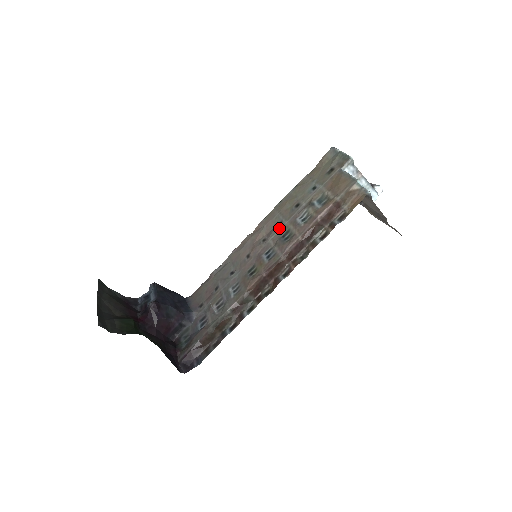
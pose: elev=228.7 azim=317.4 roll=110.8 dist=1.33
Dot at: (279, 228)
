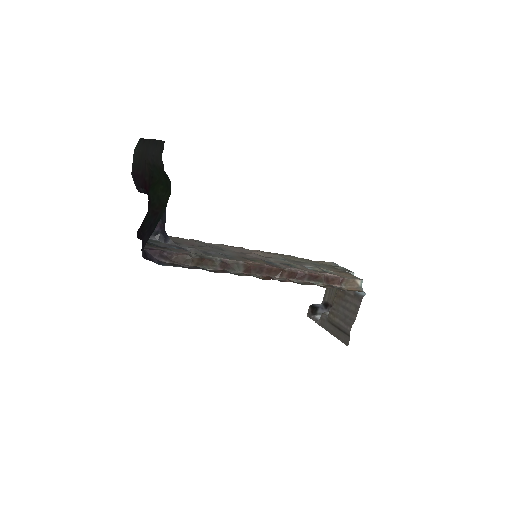
Dot at: (282, 260)
